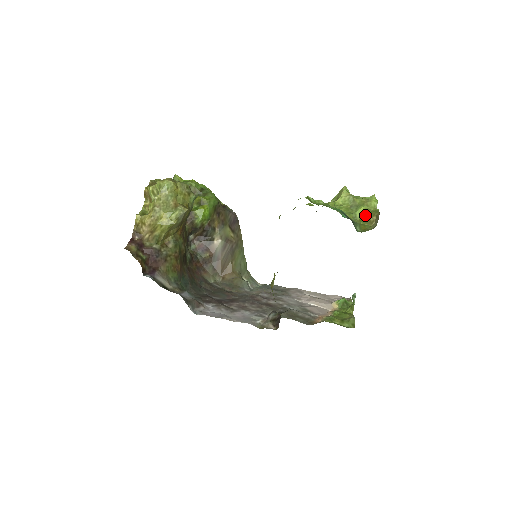
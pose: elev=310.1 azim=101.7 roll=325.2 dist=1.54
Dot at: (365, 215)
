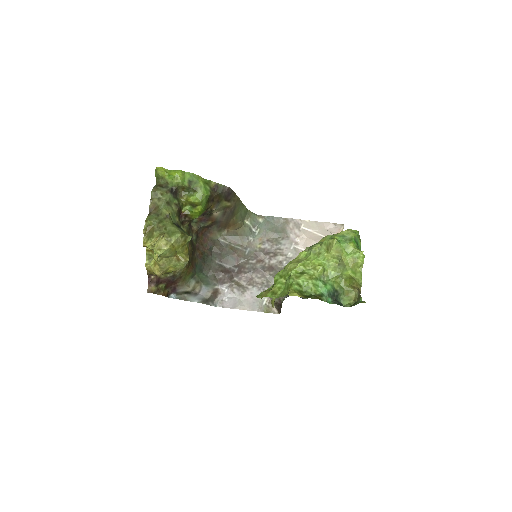
Dot at: (350, 279)
